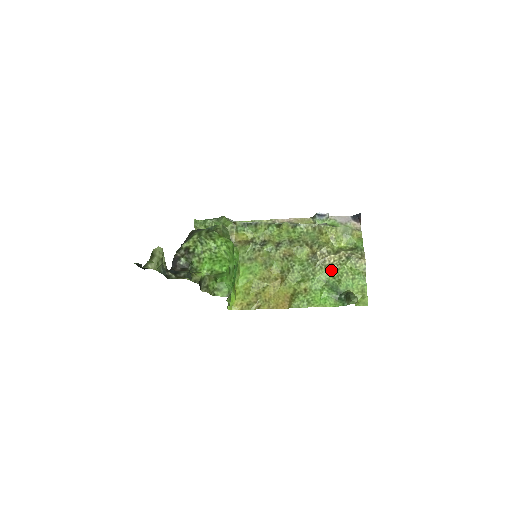
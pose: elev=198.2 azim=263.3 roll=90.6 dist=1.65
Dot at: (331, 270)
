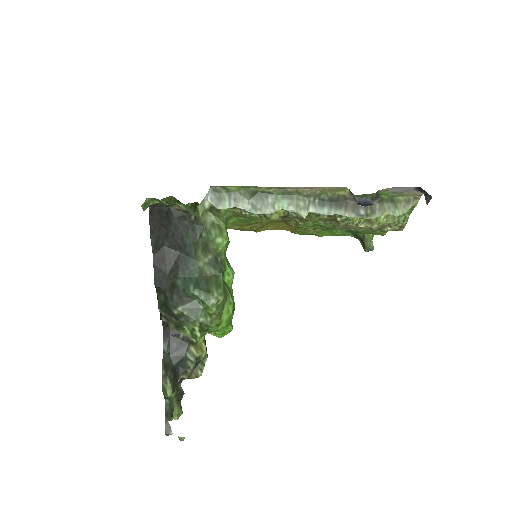
Dot at: (353, 230)
